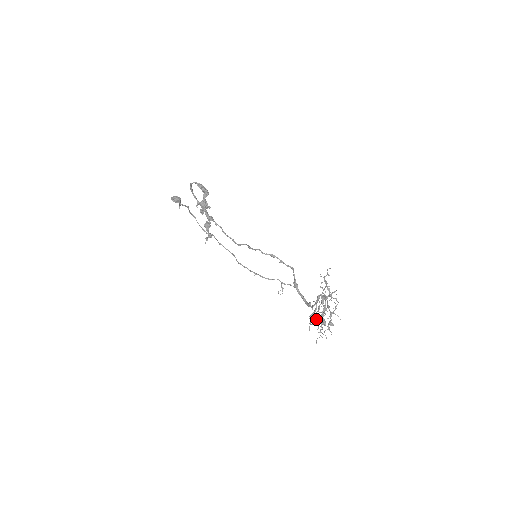
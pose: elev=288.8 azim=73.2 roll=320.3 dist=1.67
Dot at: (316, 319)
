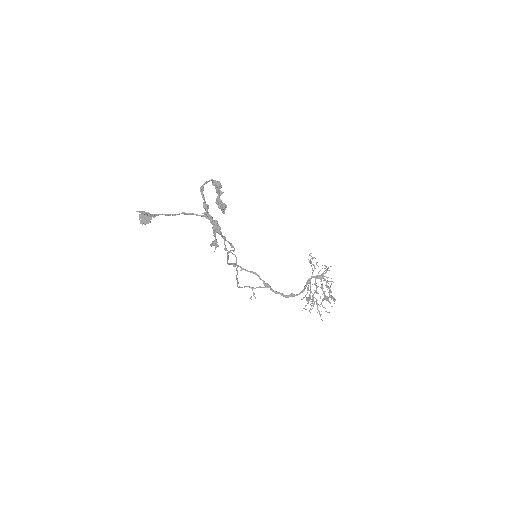
Dot at: occluded
